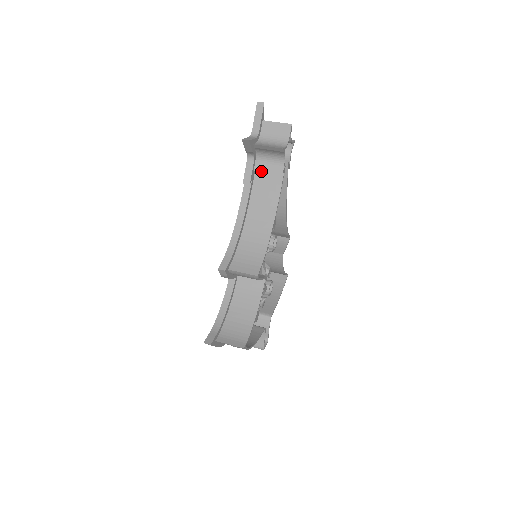
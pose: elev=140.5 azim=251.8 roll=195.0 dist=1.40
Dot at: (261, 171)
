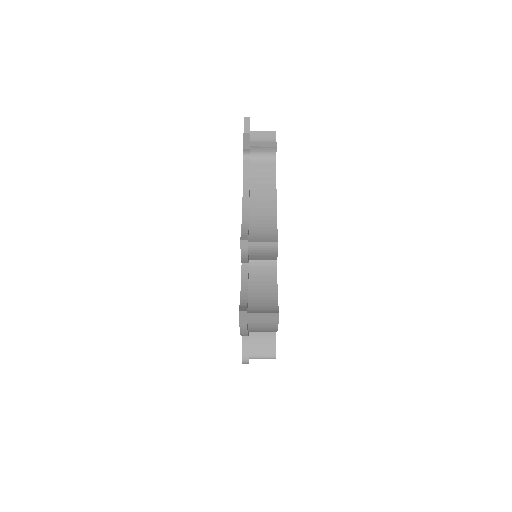
Dot at: (257, 168)
